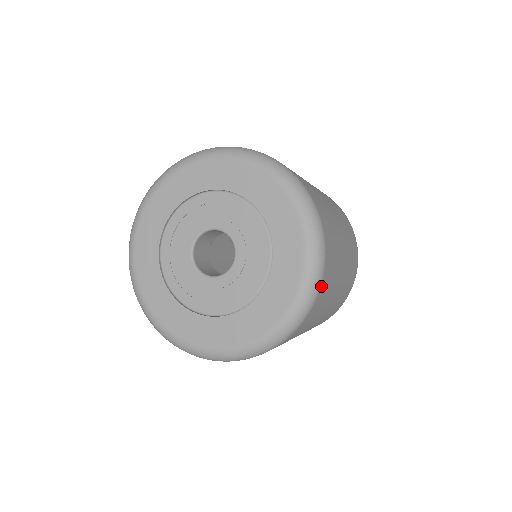
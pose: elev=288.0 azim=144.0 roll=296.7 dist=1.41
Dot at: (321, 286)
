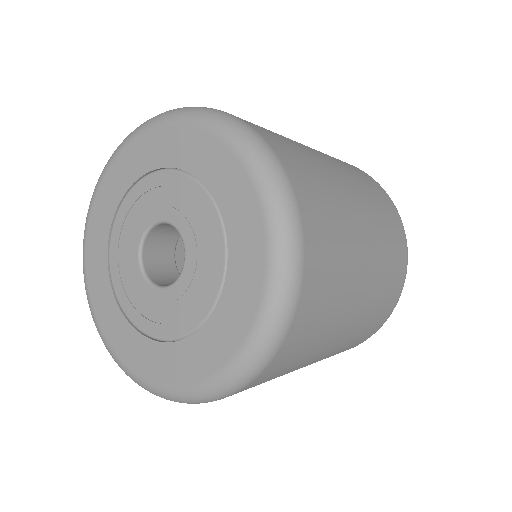
Dot at: (268, 366)
